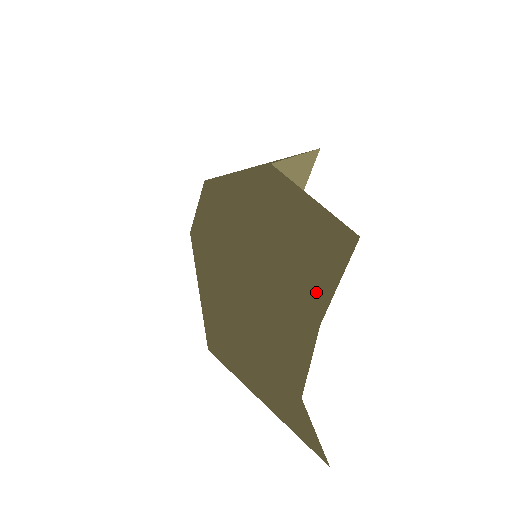
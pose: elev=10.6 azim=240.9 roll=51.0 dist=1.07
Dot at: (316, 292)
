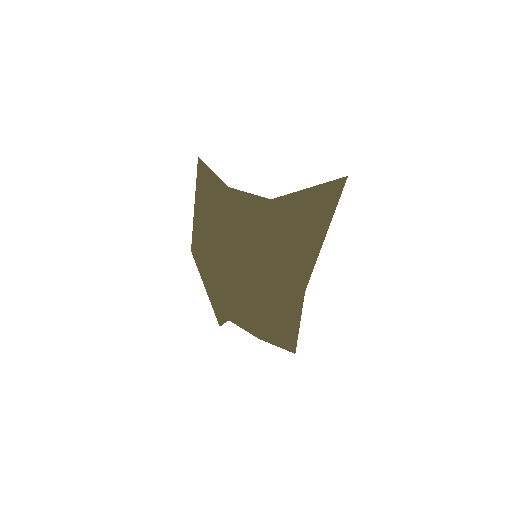
Dot at: (268, 328)
